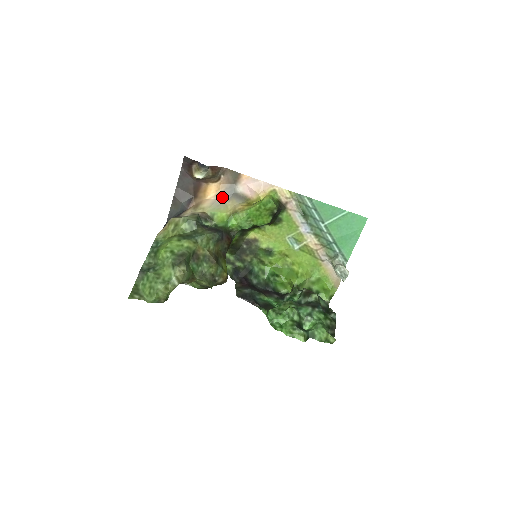
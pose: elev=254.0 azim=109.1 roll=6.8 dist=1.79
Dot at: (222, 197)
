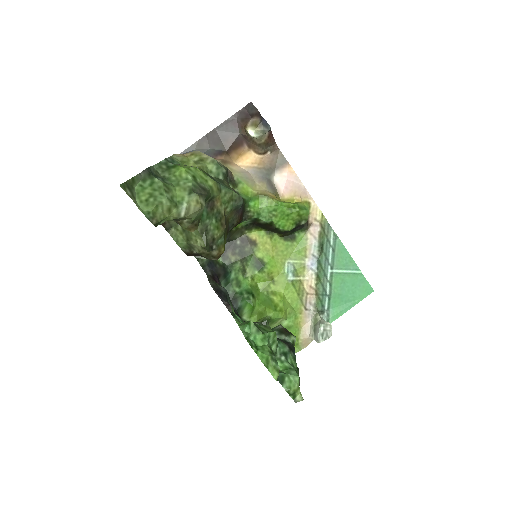
Dot at: (254, 173)
